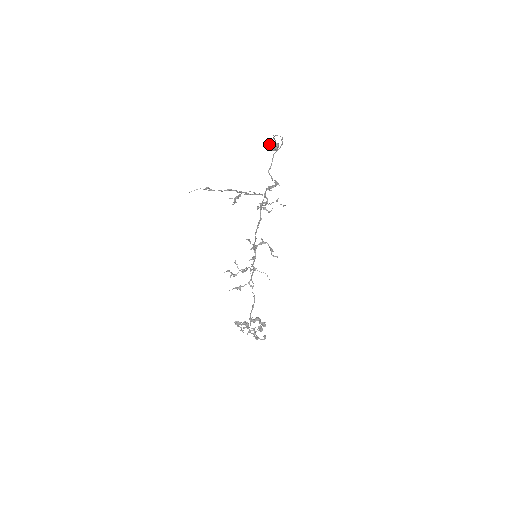
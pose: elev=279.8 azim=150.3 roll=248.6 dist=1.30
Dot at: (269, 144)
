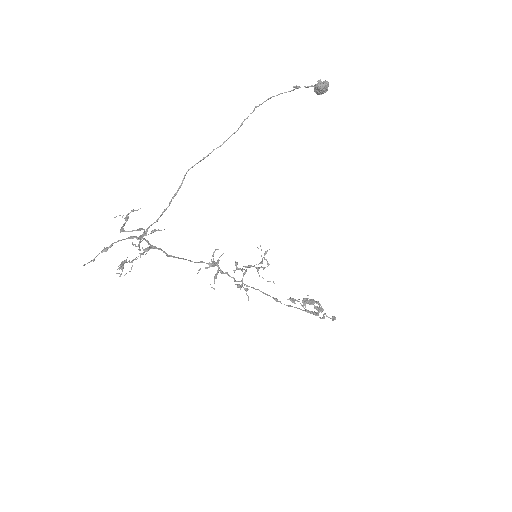
Dot at: (319, 81)
